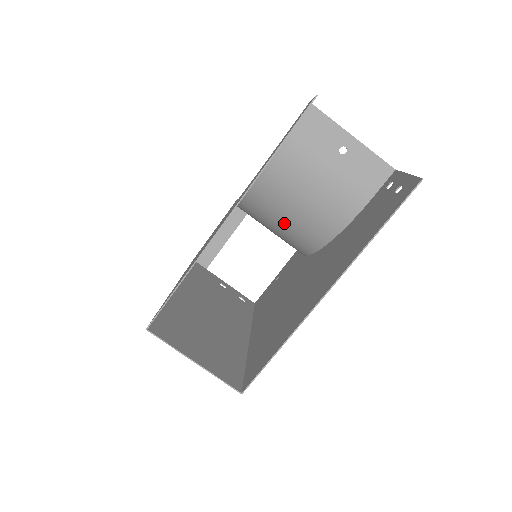
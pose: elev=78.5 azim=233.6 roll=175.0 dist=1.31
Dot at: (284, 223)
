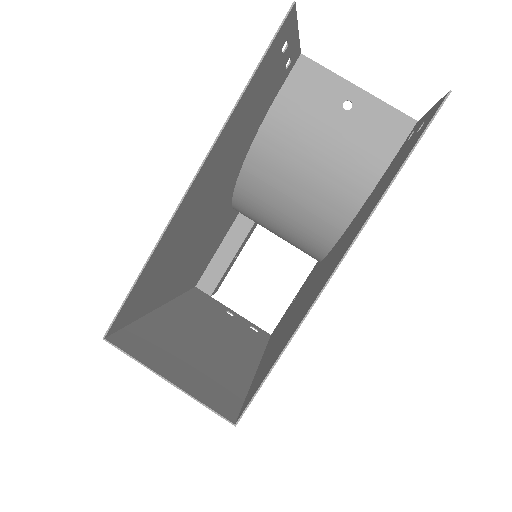
Dot at: (288, 214)
